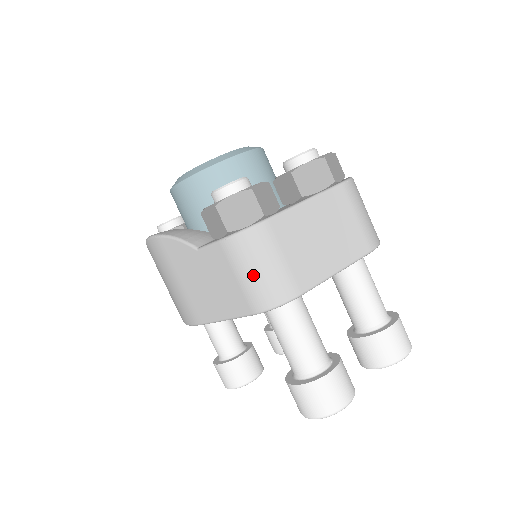
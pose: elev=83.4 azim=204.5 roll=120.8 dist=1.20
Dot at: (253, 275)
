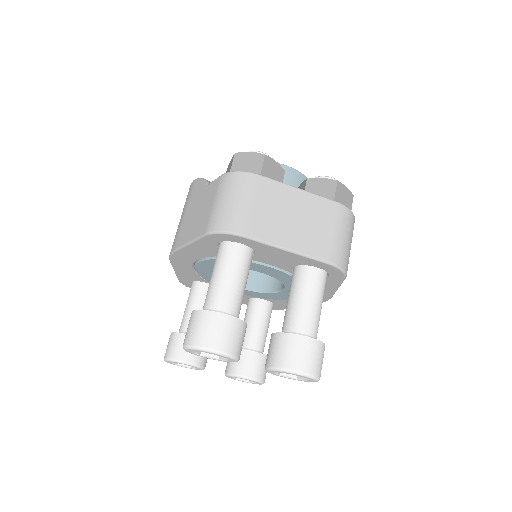
Dot at: (223, 203)
